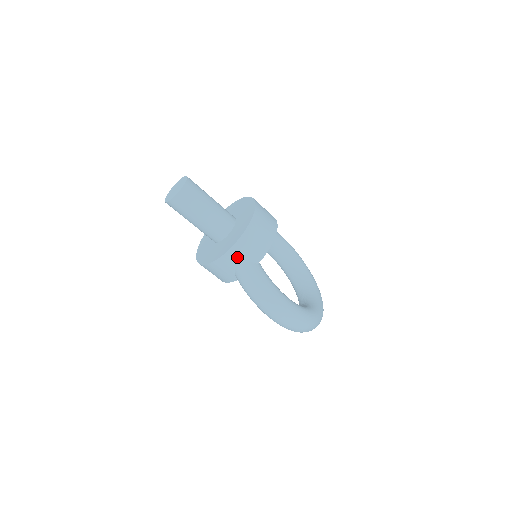
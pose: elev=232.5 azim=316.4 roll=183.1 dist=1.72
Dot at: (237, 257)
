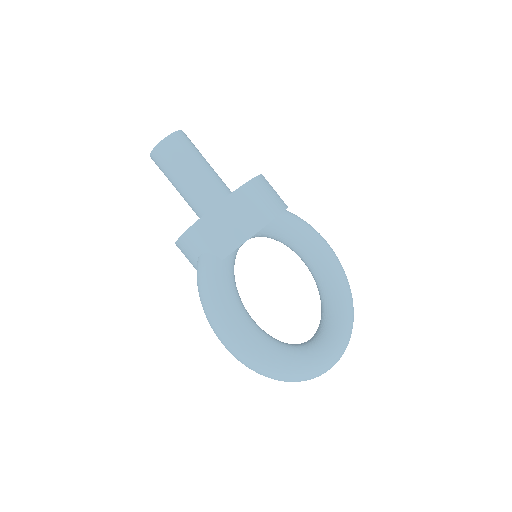
Dot at: (197, 242)
